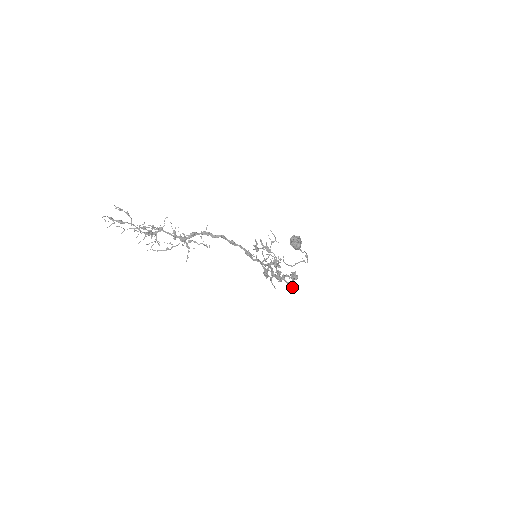
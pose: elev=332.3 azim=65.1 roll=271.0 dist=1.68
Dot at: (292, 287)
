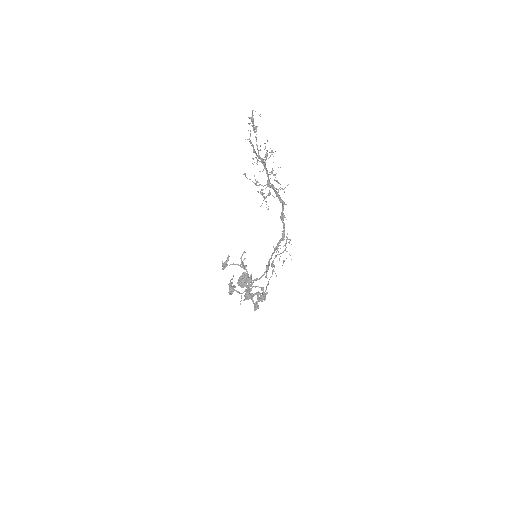
Dot at: occluded
